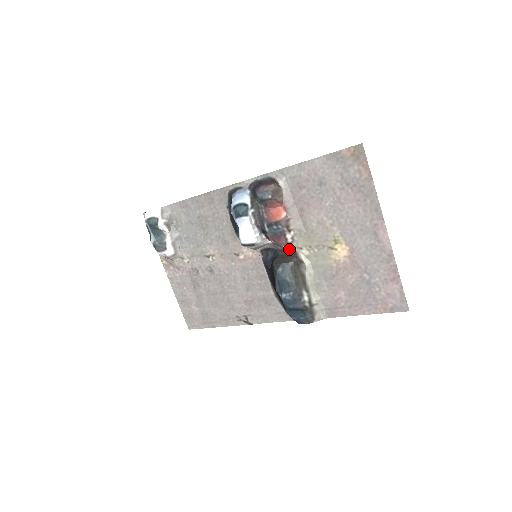
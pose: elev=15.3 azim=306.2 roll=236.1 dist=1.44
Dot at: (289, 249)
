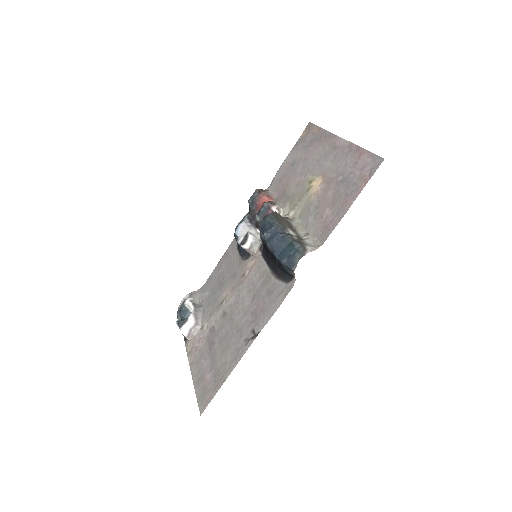
Dot at: occluded
